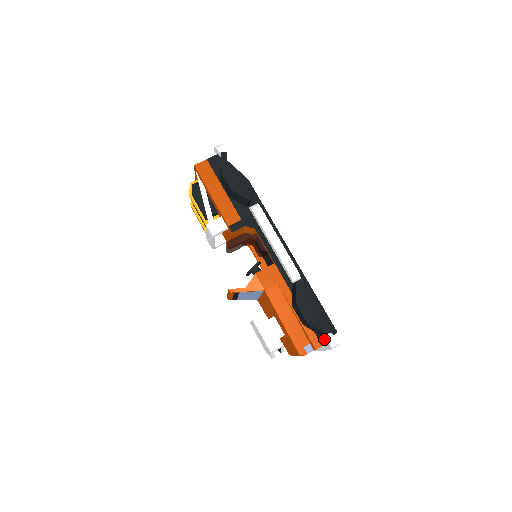
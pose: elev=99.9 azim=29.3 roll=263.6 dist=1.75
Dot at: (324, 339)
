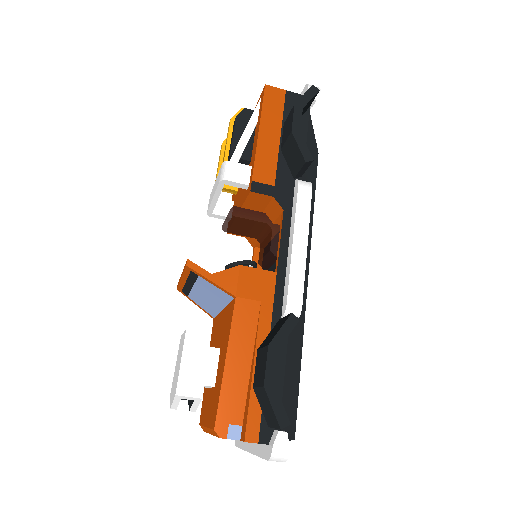
Dot at: (269, 434)
